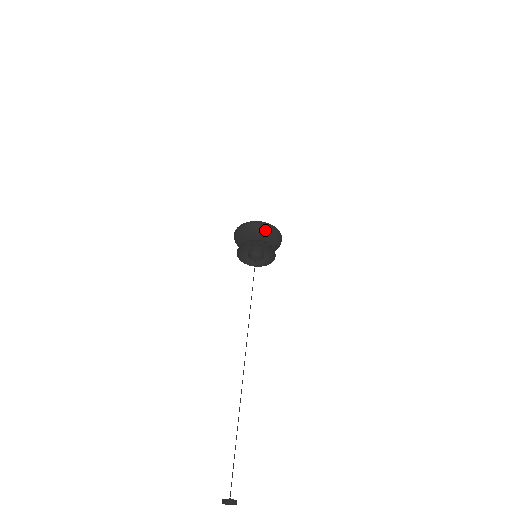
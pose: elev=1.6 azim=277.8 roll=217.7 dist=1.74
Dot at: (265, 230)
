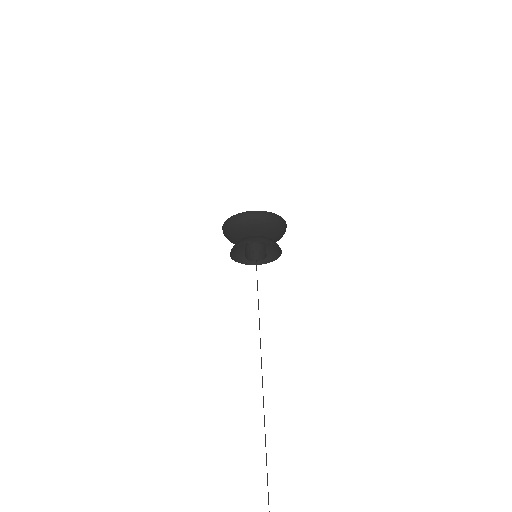
Dot at: (276, 225)
